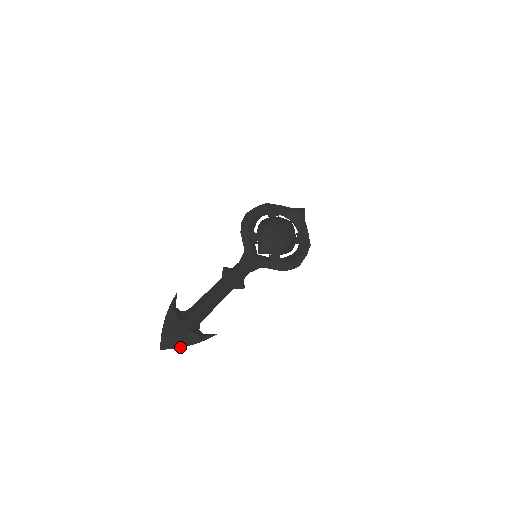
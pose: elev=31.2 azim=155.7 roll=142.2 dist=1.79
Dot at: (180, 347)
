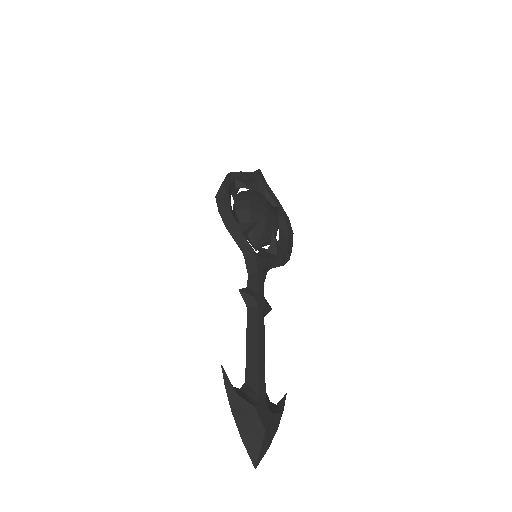
Dot at: (269, 445)
